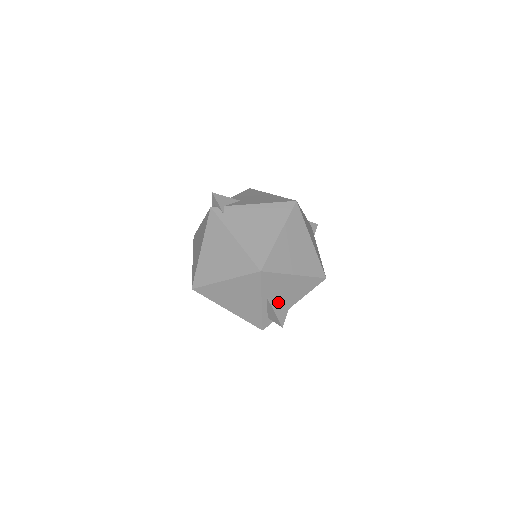
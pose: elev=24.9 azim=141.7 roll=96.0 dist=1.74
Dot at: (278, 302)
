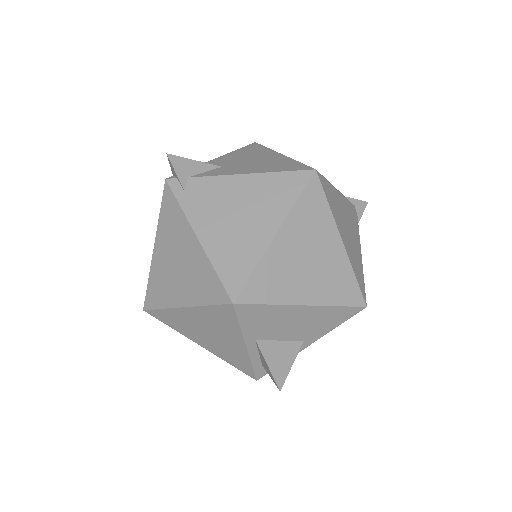
Dot at: (276, 346)
